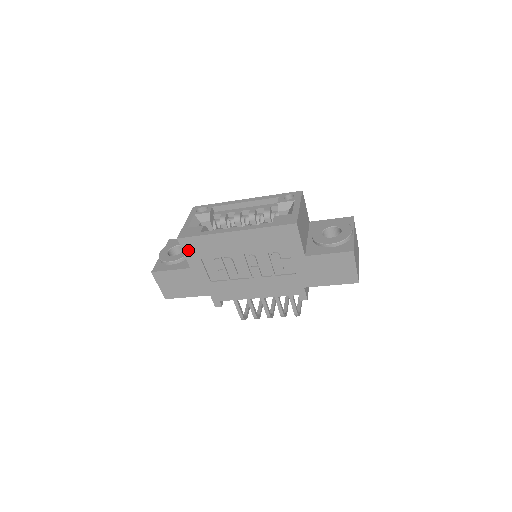
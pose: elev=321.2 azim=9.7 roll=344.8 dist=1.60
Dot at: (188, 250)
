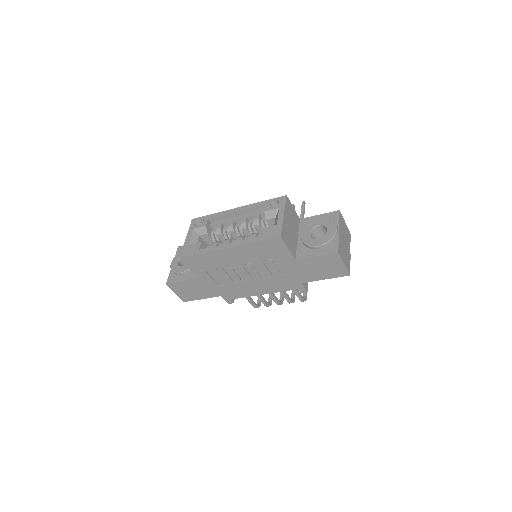
Dot at: (192, 265)
